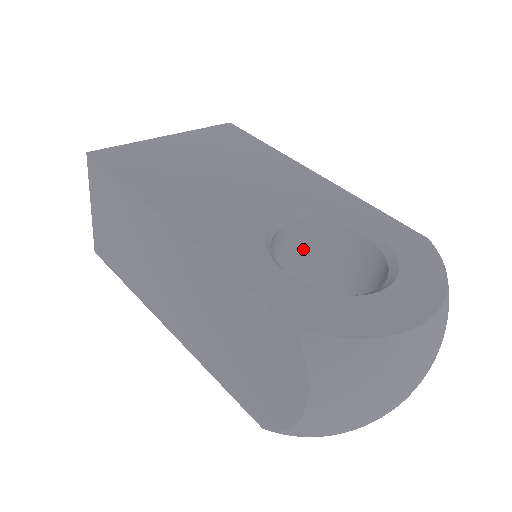
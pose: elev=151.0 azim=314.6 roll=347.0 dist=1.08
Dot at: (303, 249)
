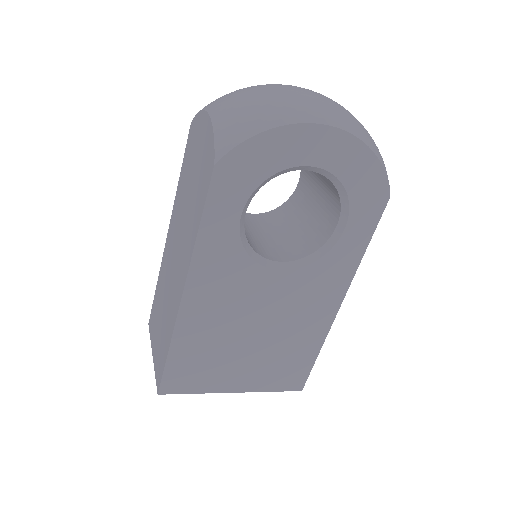
Dot at: (279, 224)
